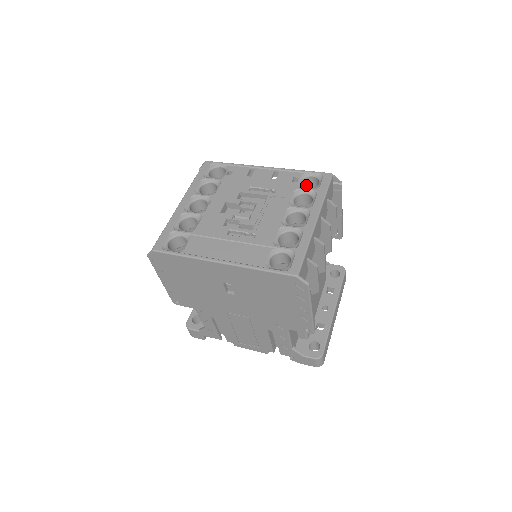
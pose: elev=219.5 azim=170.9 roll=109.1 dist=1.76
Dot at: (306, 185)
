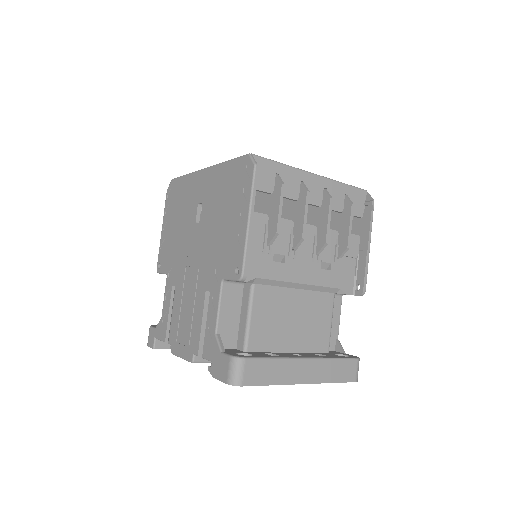
Dot at: occluded
